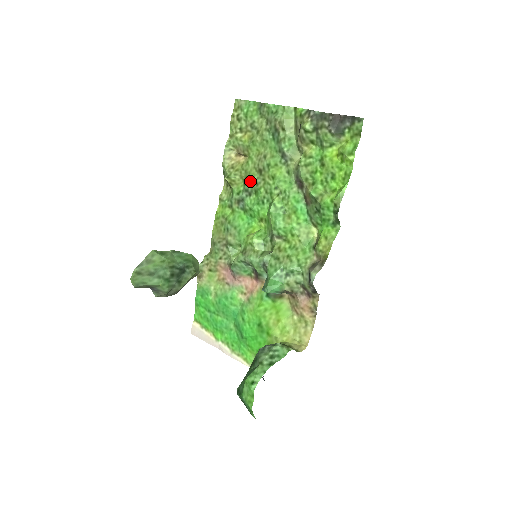
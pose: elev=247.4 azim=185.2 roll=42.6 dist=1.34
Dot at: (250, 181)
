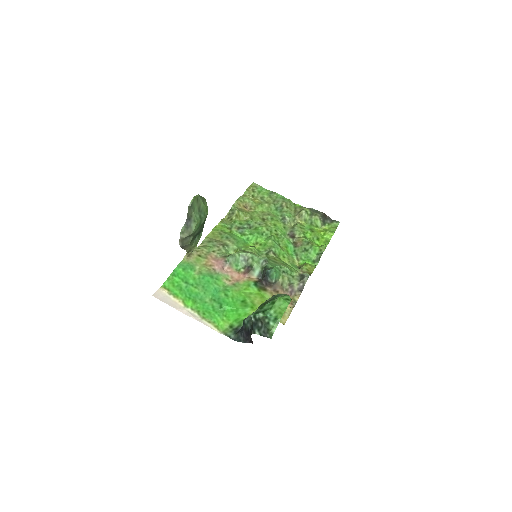
Dot at: (254, 221)
